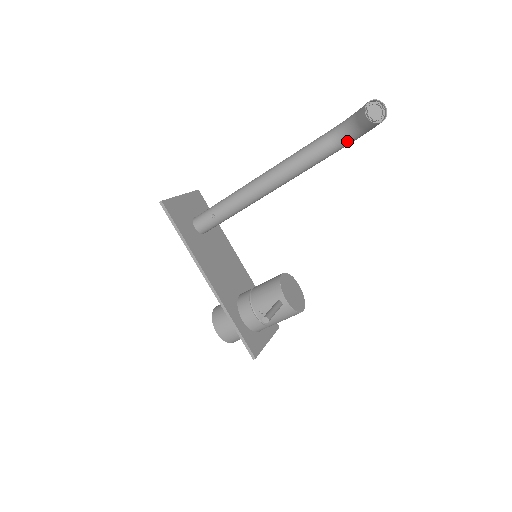
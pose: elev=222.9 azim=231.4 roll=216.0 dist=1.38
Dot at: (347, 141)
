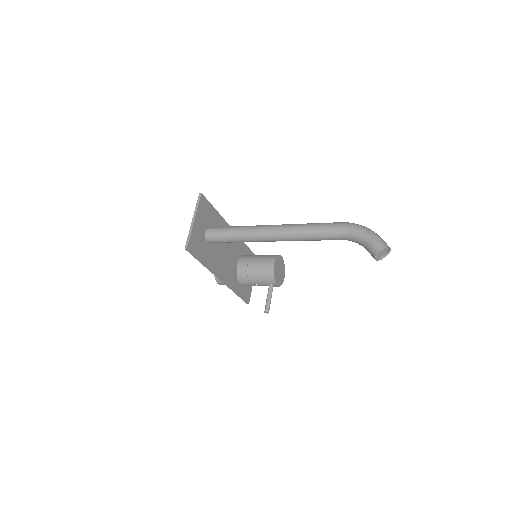
Dot at: occluded
